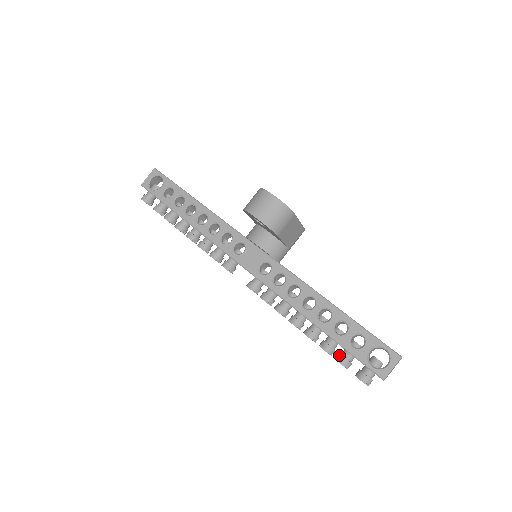
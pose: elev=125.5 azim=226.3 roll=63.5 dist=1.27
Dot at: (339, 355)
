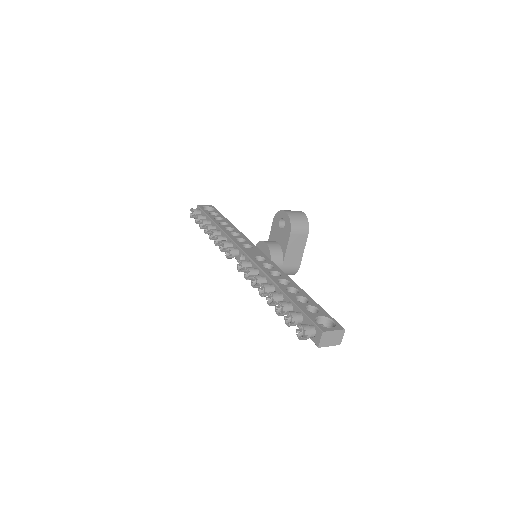
Dot at: (291, 311)
